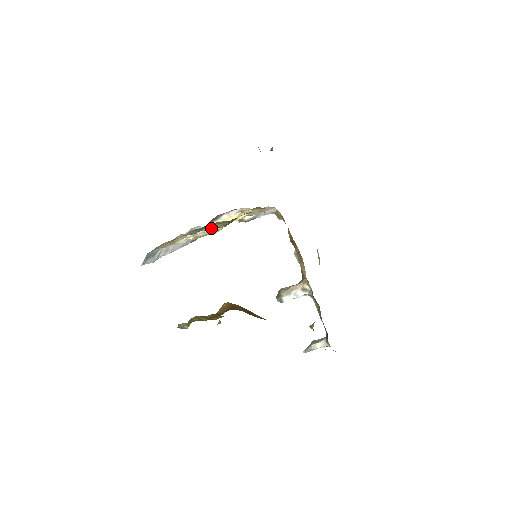
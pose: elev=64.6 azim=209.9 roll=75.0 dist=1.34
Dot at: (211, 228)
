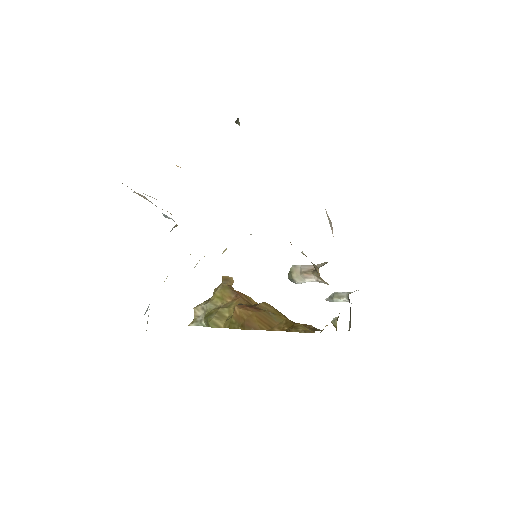
Dot at: occluded
